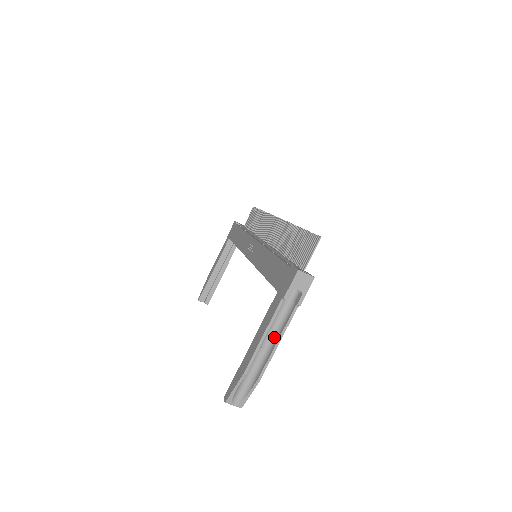
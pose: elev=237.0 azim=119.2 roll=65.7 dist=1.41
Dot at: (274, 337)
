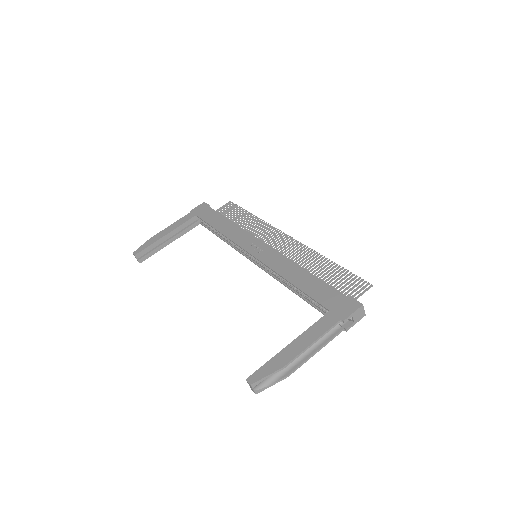
Dot at: (313, 346)
